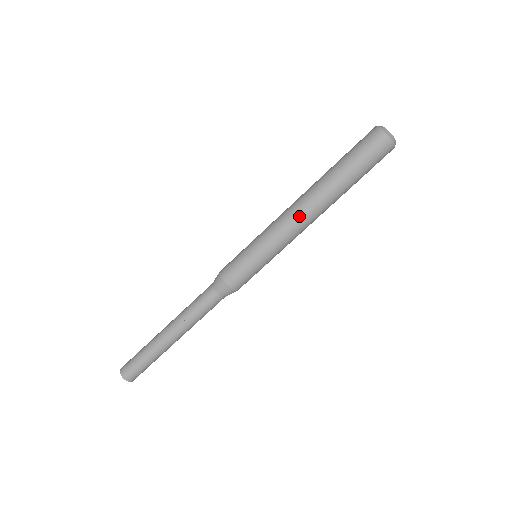
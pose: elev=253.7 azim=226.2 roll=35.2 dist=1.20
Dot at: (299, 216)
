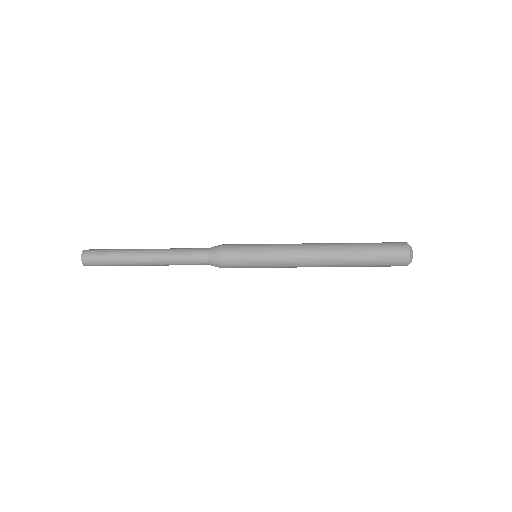
Dot at: occluded
